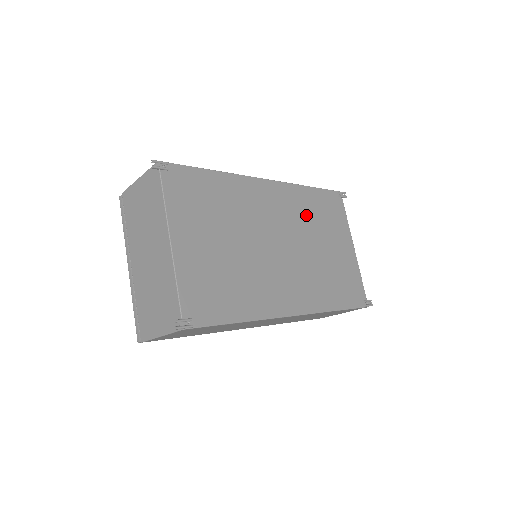
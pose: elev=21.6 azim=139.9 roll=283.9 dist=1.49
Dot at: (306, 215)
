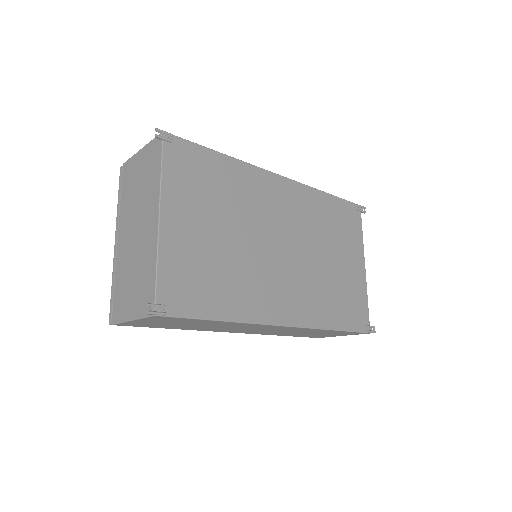
Dot at: (318, 222)
